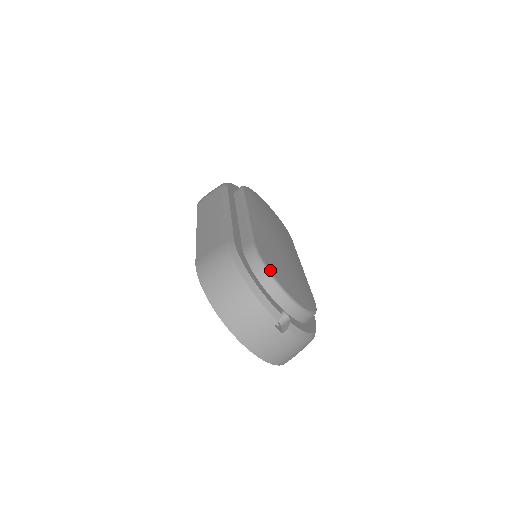
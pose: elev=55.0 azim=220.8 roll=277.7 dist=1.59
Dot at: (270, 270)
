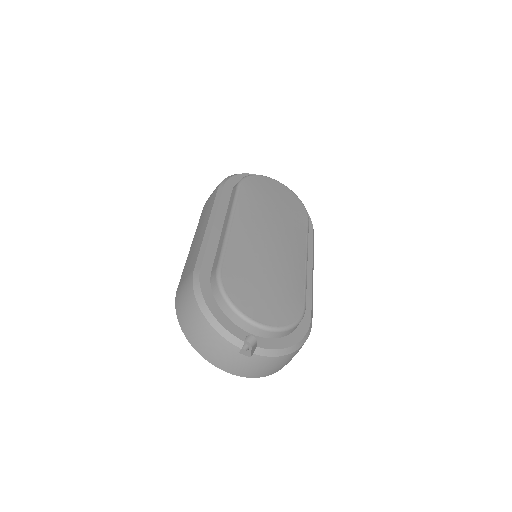
Dot at: (230, 297)
